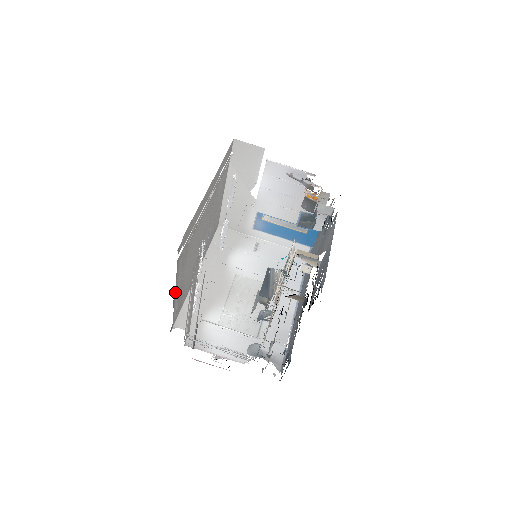
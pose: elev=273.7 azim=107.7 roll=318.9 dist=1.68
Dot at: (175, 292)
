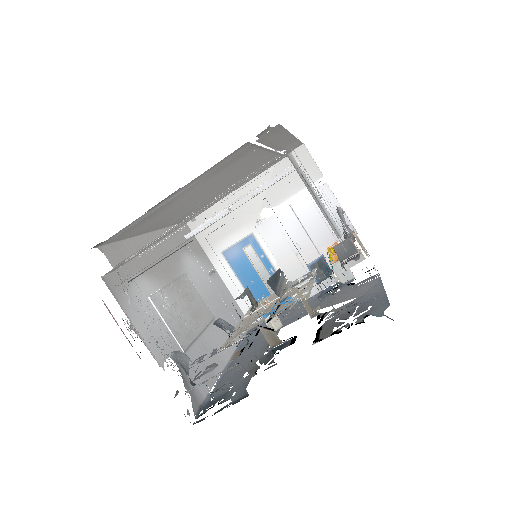
Dot at: (177, 190)
